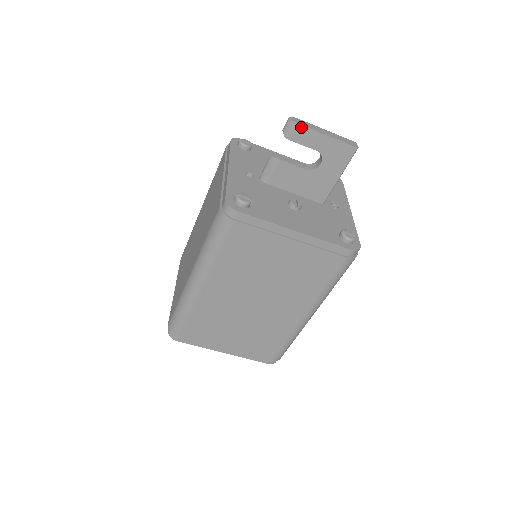
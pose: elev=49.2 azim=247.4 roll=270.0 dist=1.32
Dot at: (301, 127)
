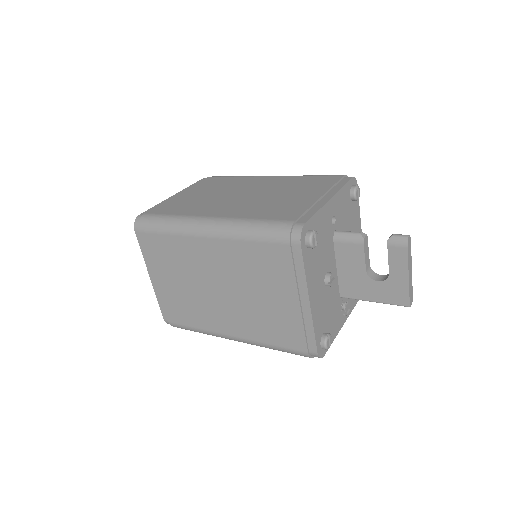
Dot at: (406, 251)
